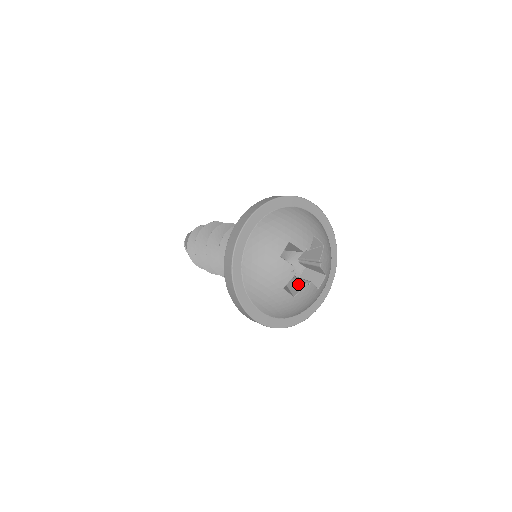
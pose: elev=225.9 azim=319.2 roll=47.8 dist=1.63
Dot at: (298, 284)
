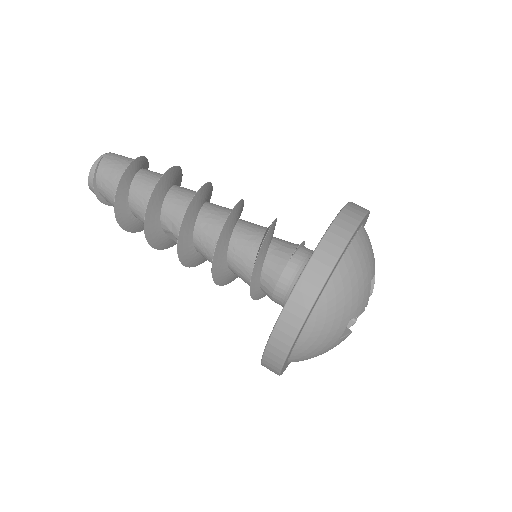
Dot at: occluded
